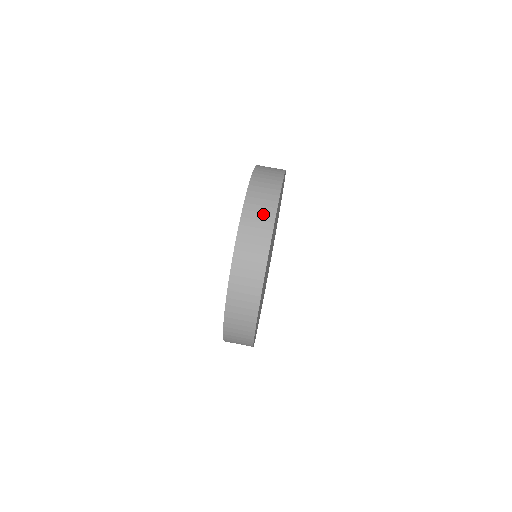
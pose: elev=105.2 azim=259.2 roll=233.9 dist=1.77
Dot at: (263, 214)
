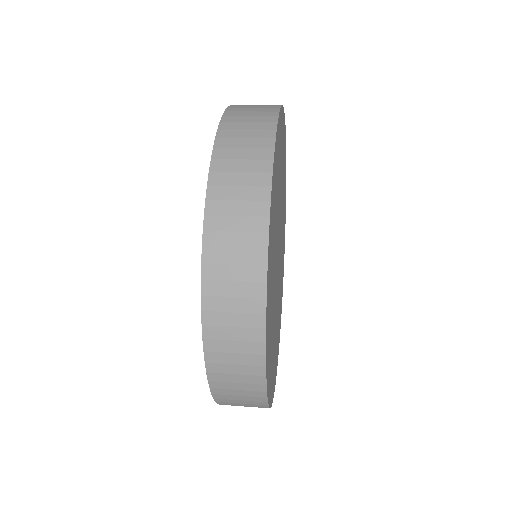
Dot at: occluded
